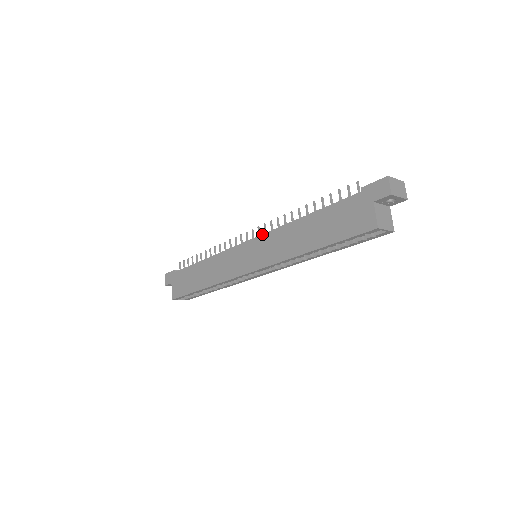
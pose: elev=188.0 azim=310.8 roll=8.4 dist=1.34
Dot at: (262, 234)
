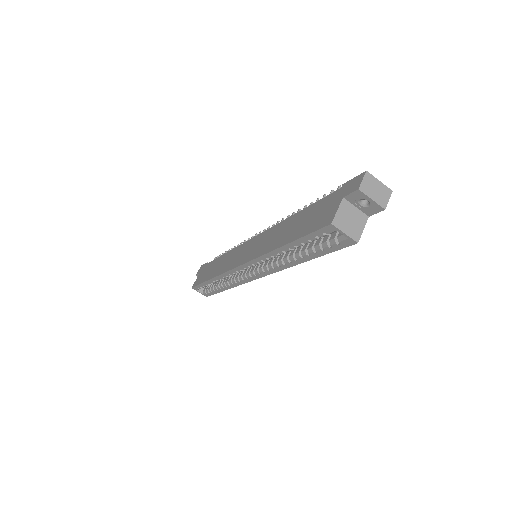
Dot at: (264, 231)
